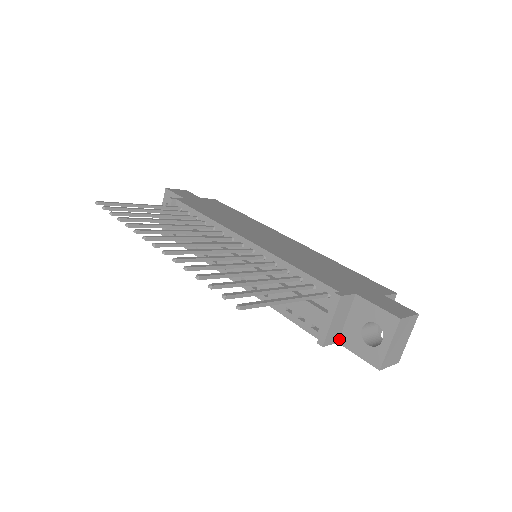
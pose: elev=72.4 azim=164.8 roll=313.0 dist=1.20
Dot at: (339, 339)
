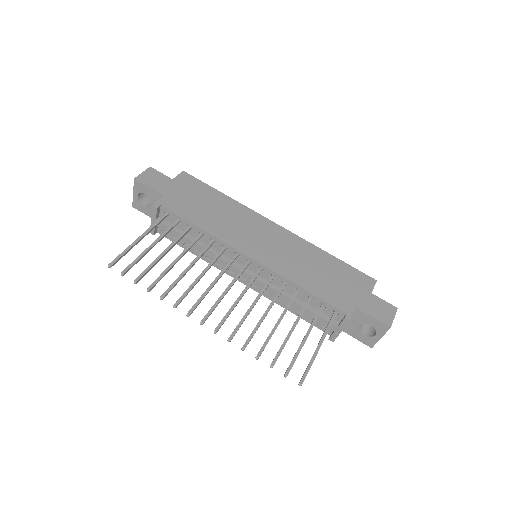
Dot at: occluded
